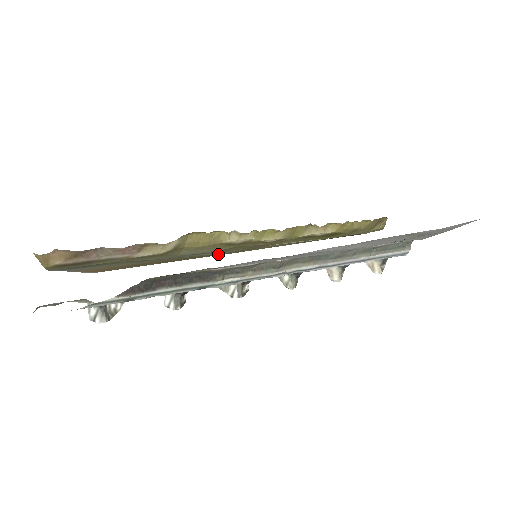
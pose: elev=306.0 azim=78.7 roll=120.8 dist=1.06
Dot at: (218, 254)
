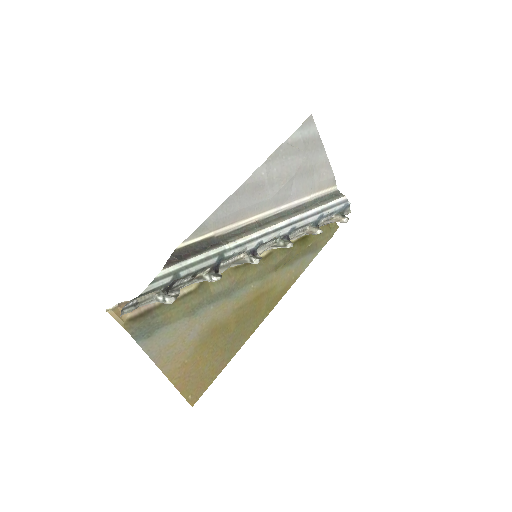
Dot at: (255, 311)
